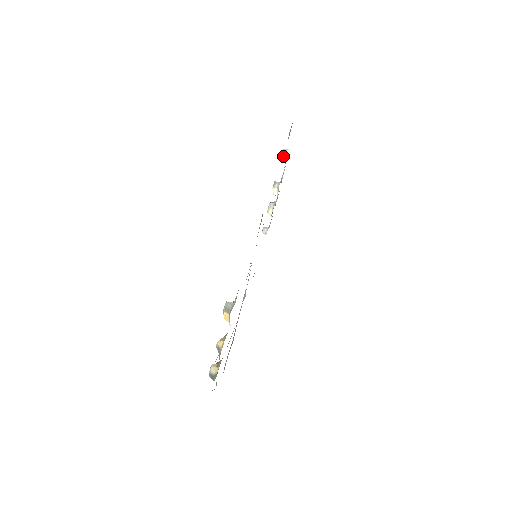
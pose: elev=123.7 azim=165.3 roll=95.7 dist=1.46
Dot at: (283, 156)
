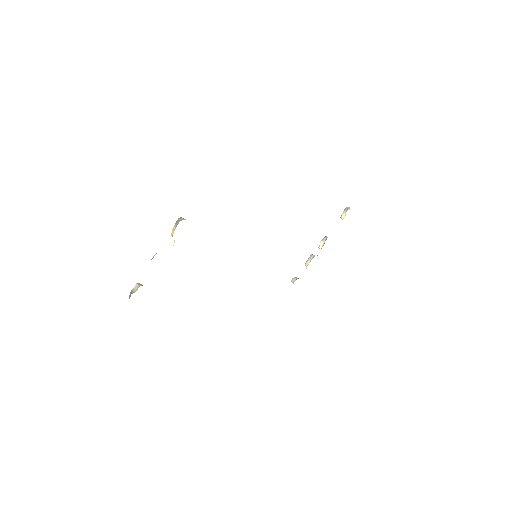
Dot at: (344, 213)
